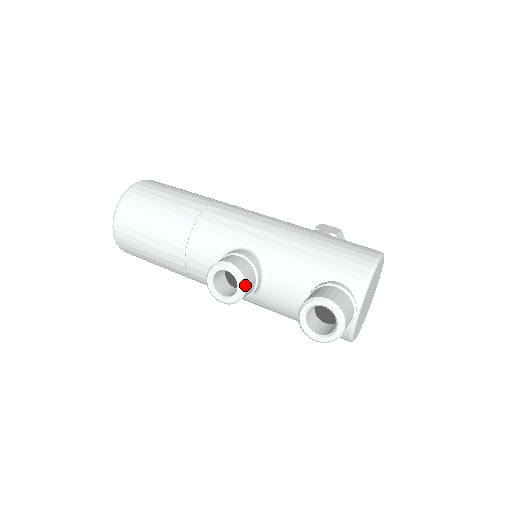
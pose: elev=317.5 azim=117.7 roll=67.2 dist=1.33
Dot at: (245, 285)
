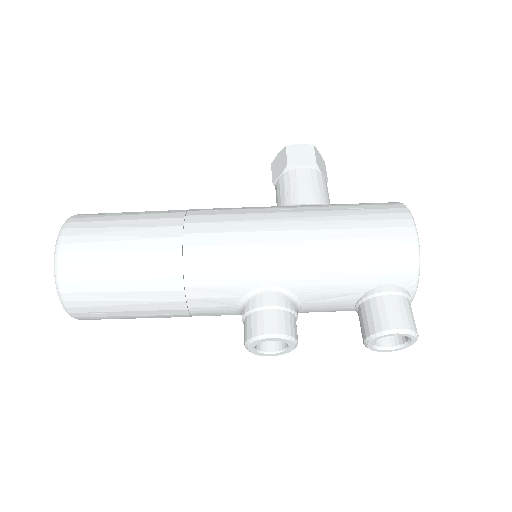
Dot at: (297, 342)
